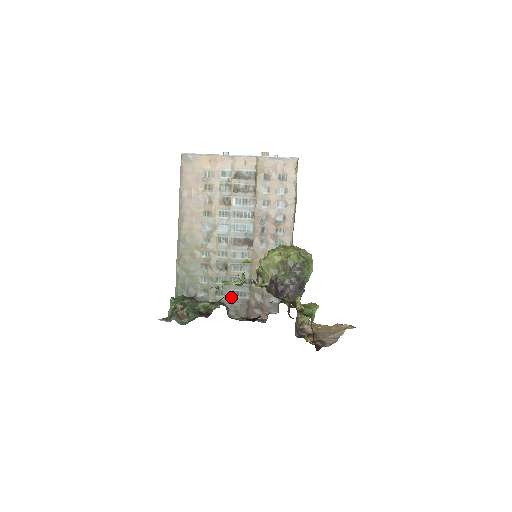
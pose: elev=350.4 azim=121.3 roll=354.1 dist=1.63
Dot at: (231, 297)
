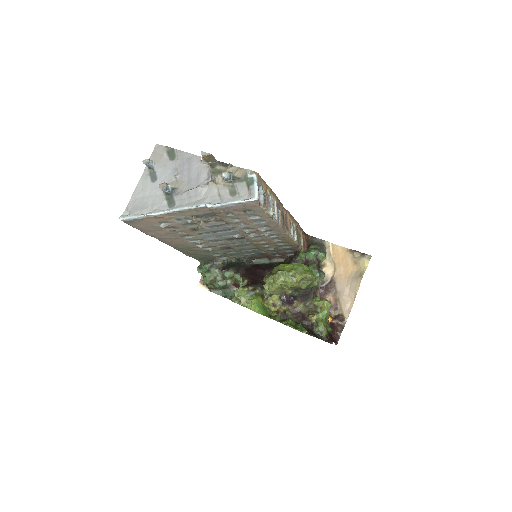
Dot at: (247, 255)
